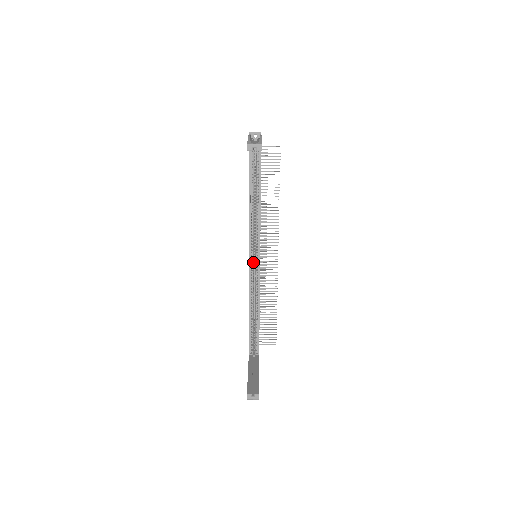
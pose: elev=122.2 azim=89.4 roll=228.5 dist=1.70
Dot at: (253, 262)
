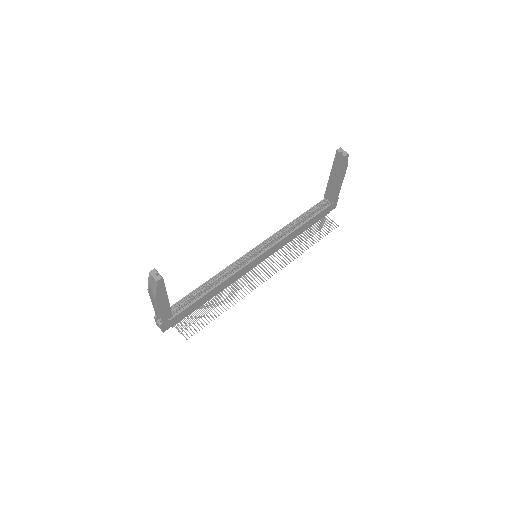
Dot at: (250, 256)
